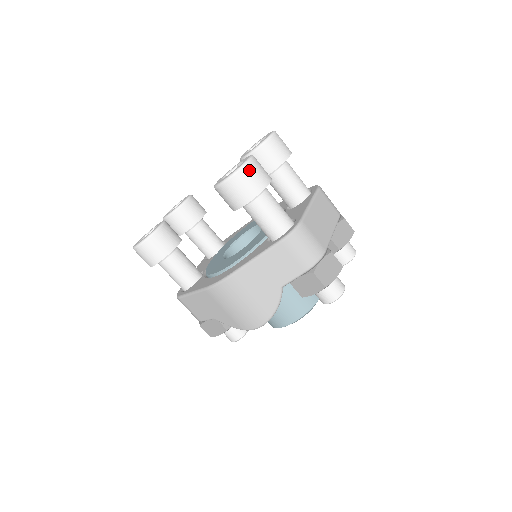
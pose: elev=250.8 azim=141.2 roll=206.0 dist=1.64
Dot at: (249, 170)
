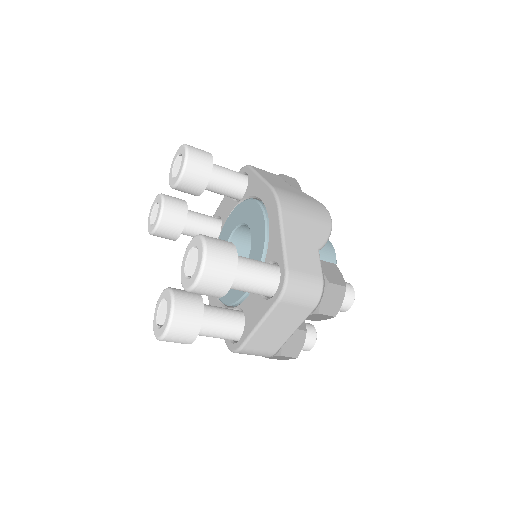
Dot at: (167, 341)
